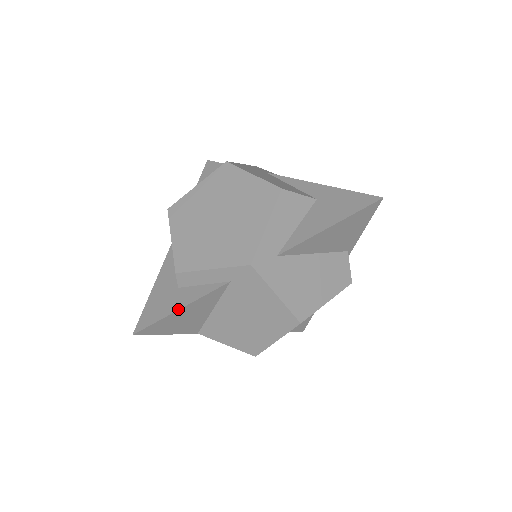
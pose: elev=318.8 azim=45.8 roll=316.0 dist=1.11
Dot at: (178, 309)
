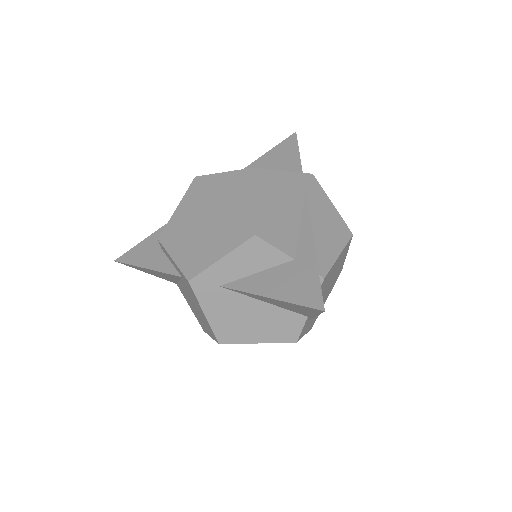
Dot at: (144, 267)
